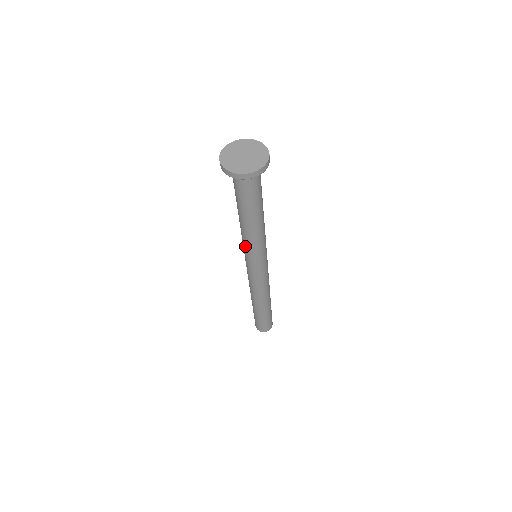
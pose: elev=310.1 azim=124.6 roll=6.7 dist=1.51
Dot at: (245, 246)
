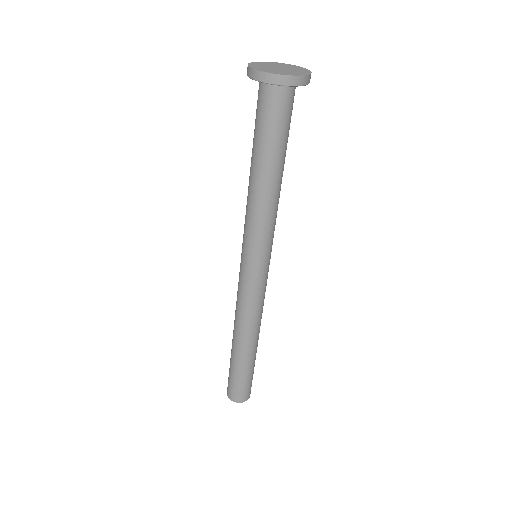
Dot at: (254, 231)
